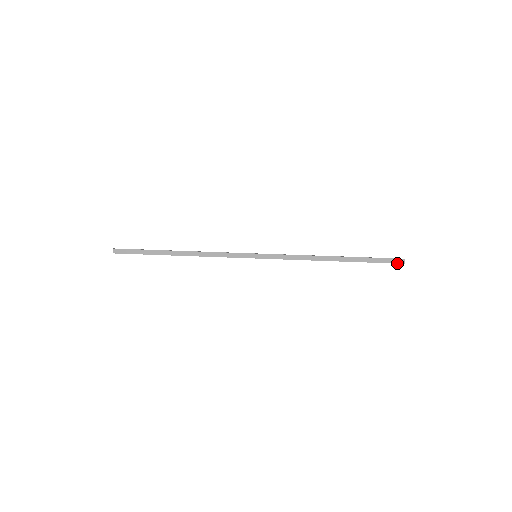
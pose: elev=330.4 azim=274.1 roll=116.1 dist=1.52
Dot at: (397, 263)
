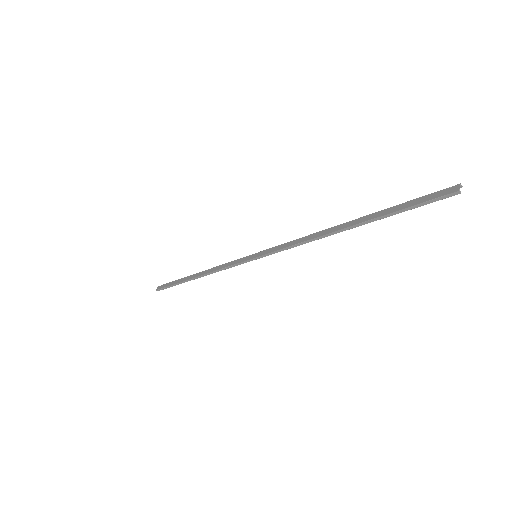
Dot at: (444, 195)
